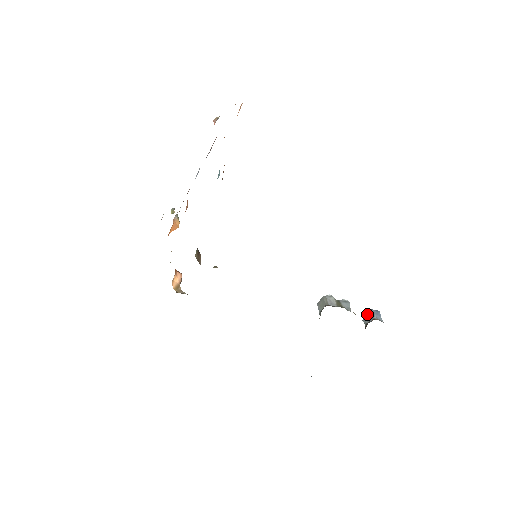
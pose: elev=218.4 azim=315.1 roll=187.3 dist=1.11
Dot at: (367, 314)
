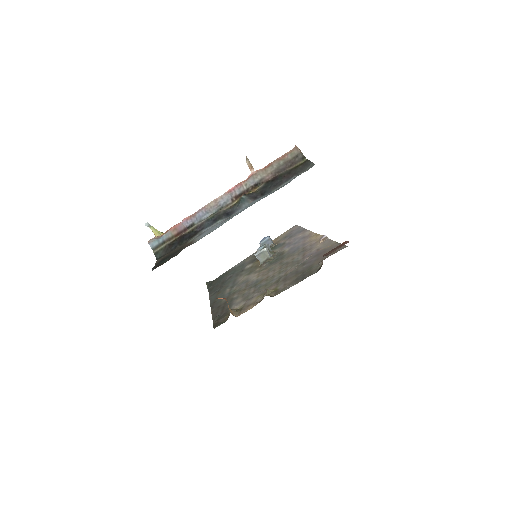
Dot at: (265, 241)
